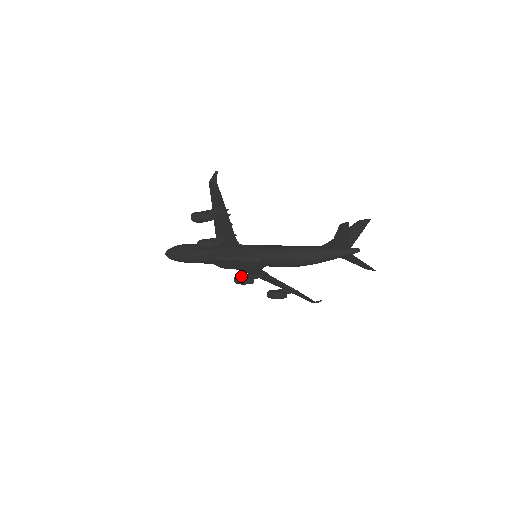
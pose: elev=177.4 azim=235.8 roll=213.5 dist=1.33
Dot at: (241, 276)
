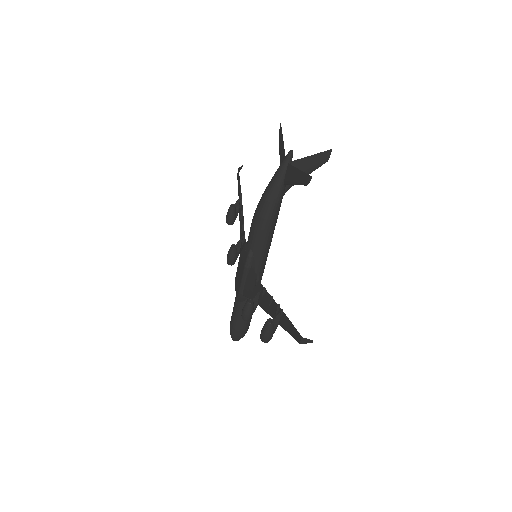
Dot at: occluded
